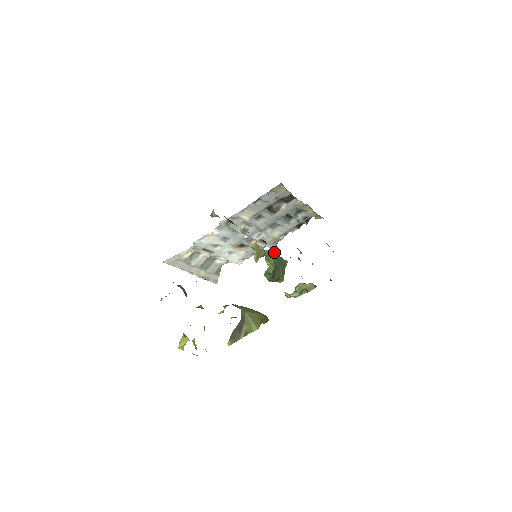
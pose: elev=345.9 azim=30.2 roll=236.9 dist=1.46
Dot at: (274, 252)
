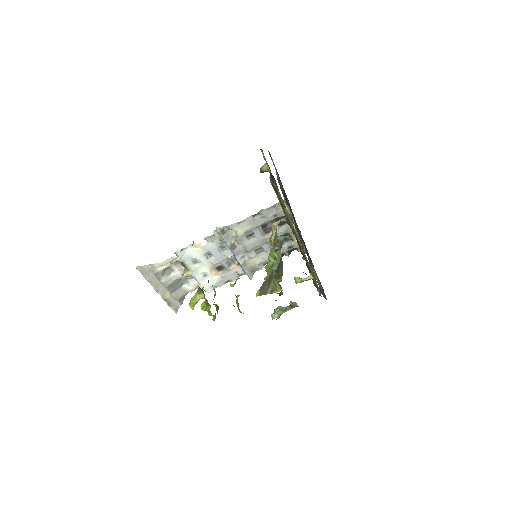
Dot at: occluded
